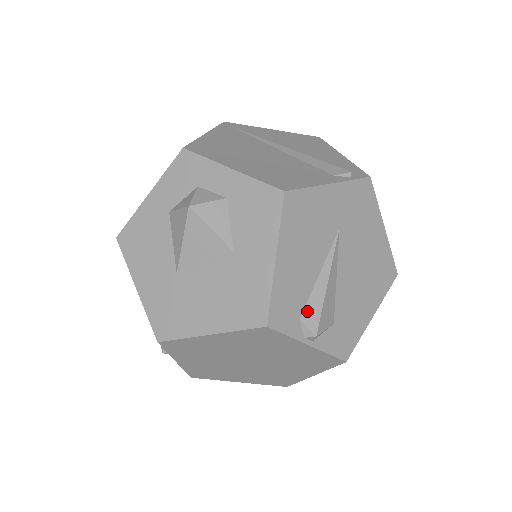
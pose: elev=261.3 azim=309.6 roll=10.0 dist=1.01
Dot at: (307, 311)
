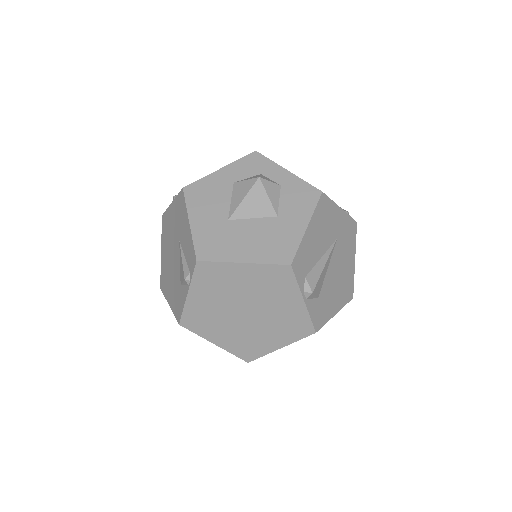
Dot at: (310, 275)
